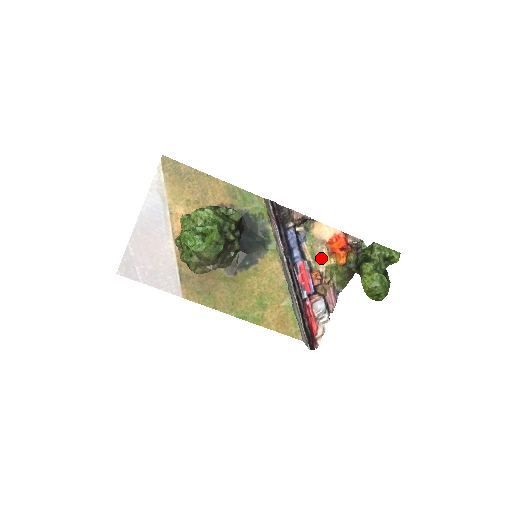
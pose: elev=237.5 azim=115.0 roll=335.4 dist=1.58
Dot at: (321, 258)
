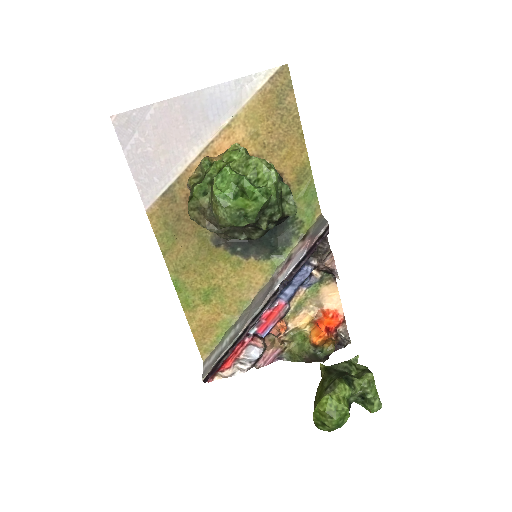
Dot at: (302, 316)
